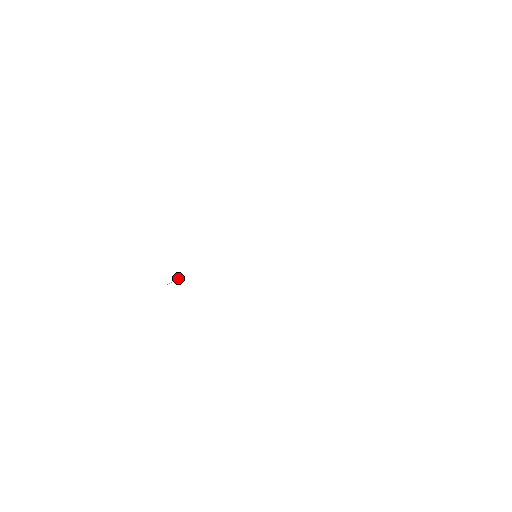
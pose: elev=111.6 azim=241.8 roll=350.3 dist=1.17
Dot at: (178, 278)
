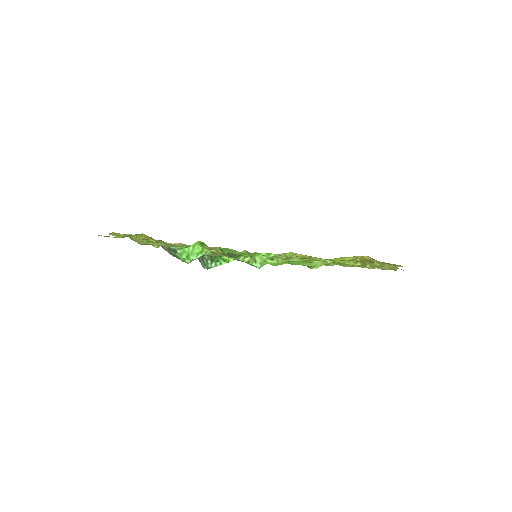
Dot at: (194, 255)
